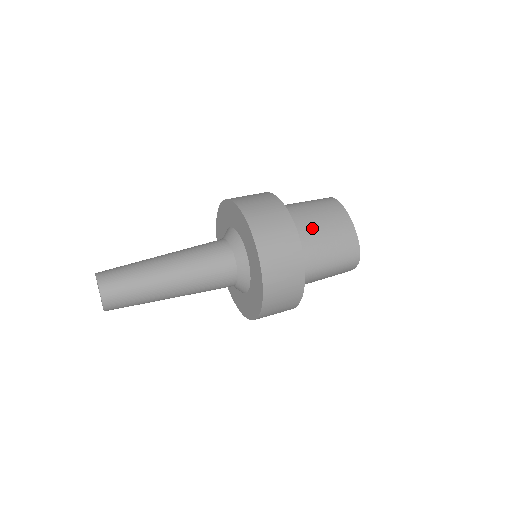
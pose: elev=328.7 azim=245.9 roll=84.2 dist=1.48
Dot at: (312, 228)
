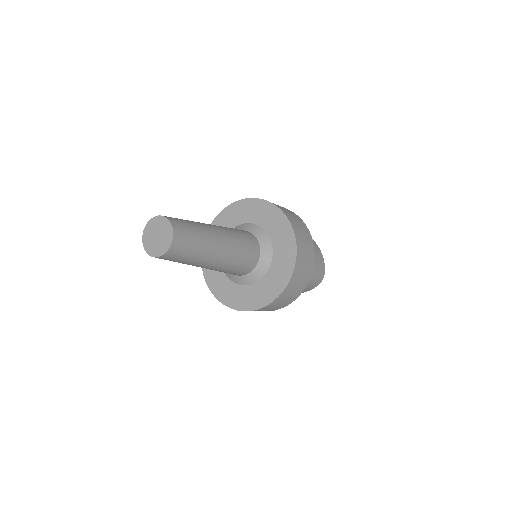
Dot at: occluded
